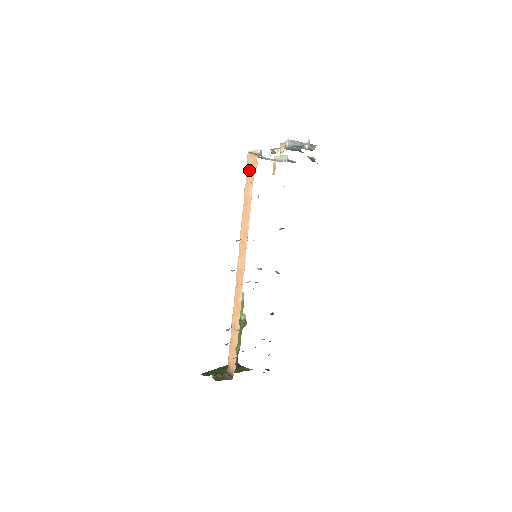
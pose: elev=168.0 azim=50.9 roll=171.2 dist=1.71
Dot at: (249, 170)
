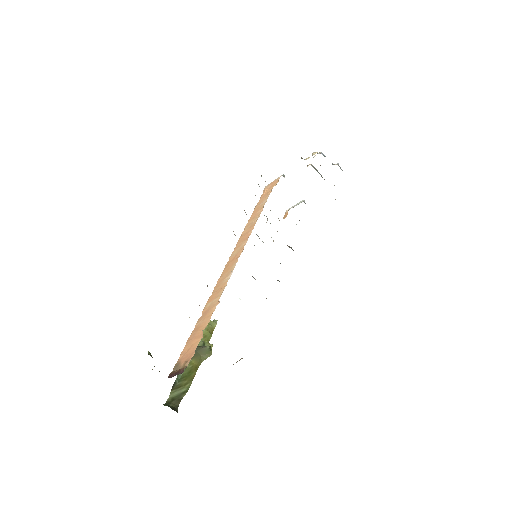
Dot at: (265, 193)
